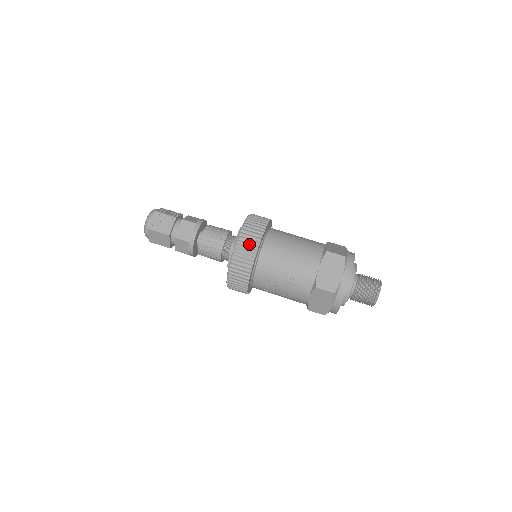
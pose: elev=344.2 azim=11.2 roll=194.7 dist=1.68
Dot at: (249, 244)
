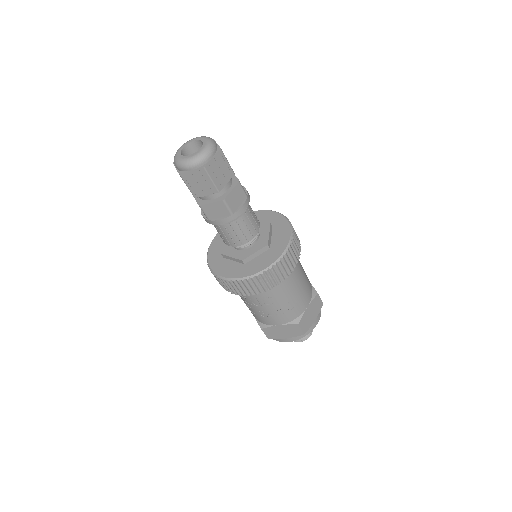
Dot at: (291, 262)
